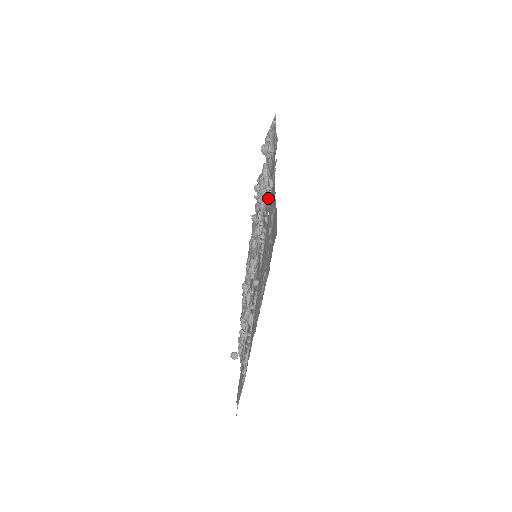
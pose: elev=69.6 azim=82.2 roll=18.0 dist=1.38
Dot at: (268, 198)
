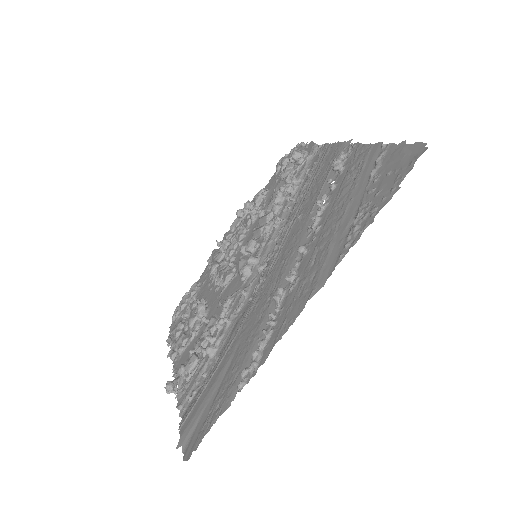
Dot at: (341, 165)
